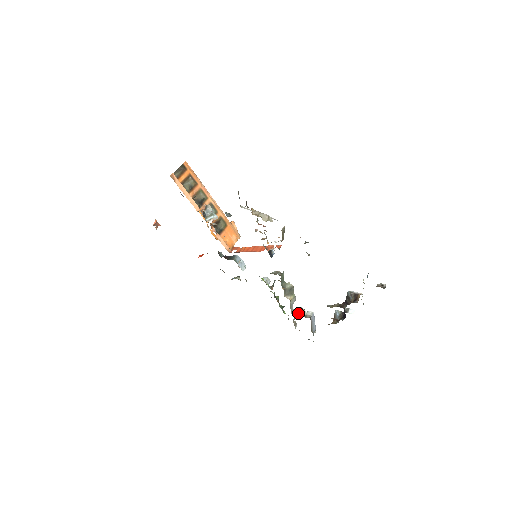
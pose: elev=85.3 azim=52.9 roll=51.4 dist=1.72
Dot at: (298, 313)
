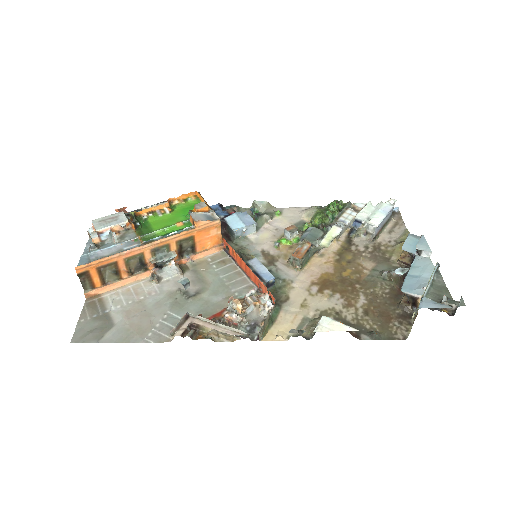
Dot at: (355, 230)
